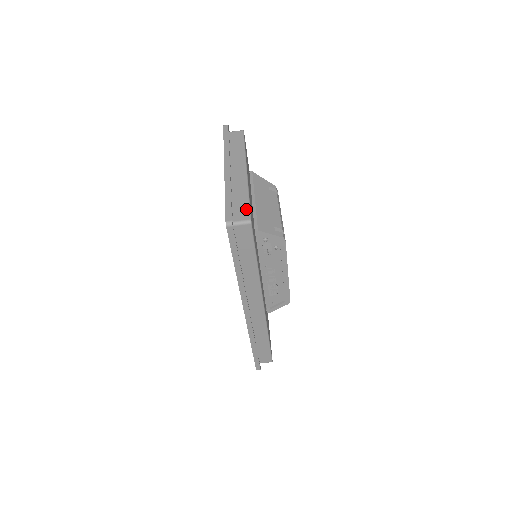
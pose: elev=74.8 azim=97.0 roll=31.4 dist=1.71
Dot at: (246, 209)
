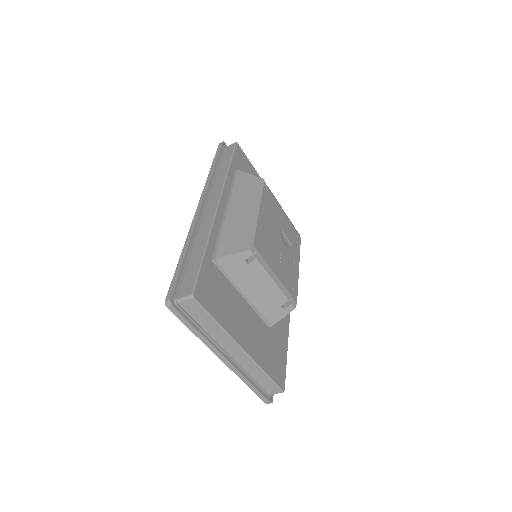
Dot at: (273, 386)
